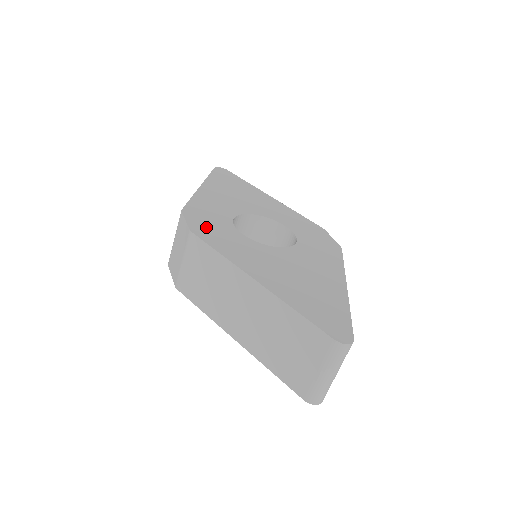
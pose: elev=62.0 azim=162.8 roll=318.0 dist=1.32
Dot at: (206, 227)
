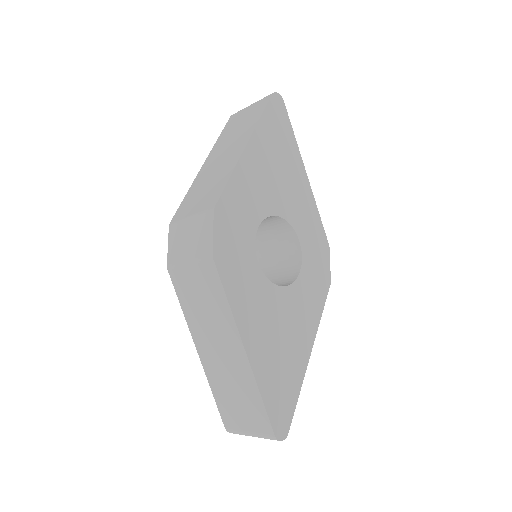
Dot at: (229, 247)
